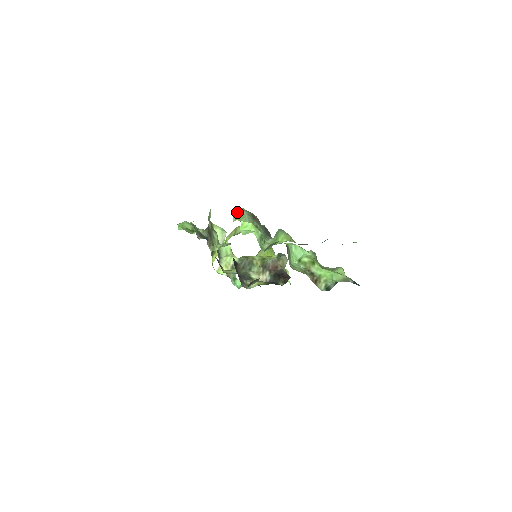
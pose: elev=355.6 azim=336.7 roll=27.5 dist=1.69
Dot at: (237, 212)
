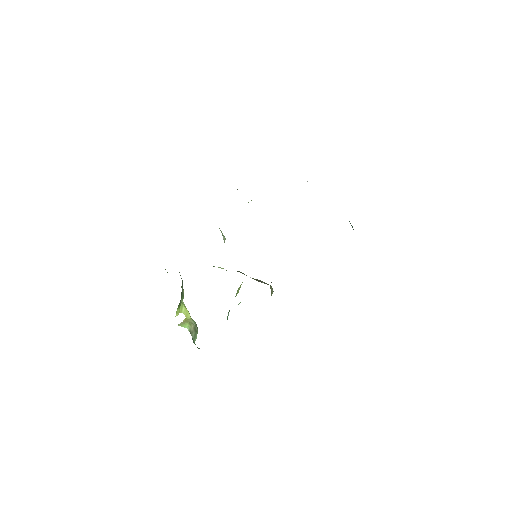
Dot at: occluded
